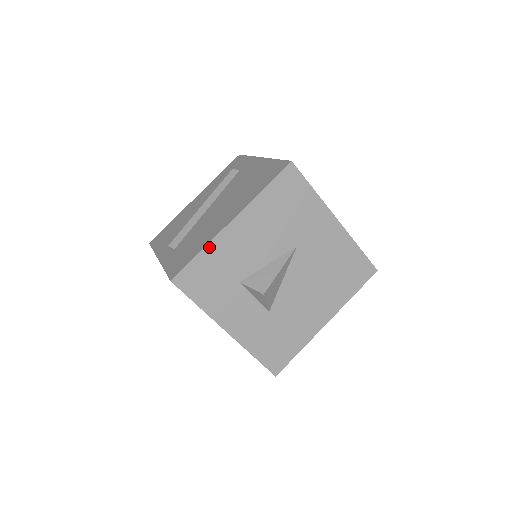
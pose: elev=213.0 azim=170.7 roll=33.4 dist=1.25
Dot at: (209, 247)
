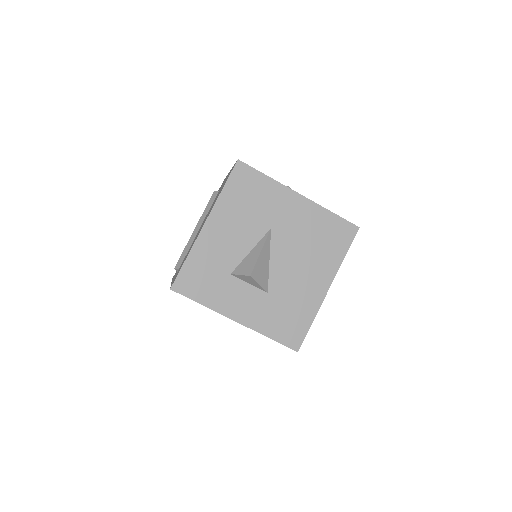
Dot at: (193, 252)
